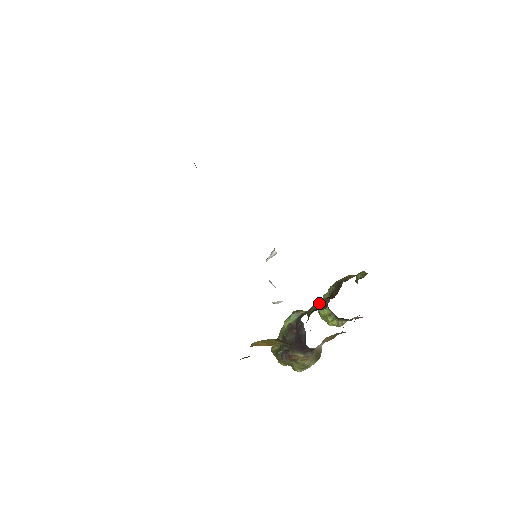
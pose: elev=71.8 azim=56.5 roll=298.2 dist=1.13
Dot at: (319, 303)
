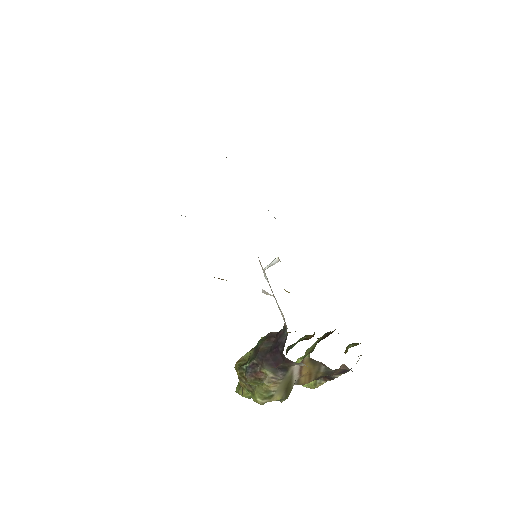
Dot at: (305, 336)
